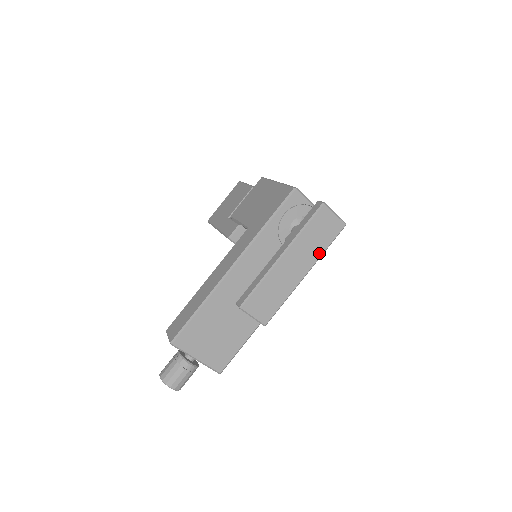
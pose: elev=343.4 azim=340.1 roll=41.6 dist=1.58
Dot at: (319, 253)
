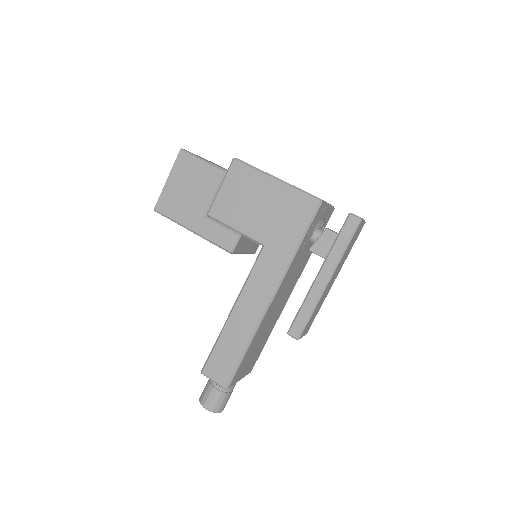
Dot at: occluded
